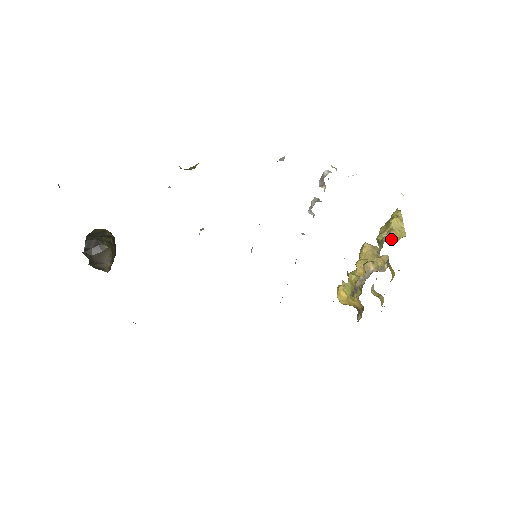
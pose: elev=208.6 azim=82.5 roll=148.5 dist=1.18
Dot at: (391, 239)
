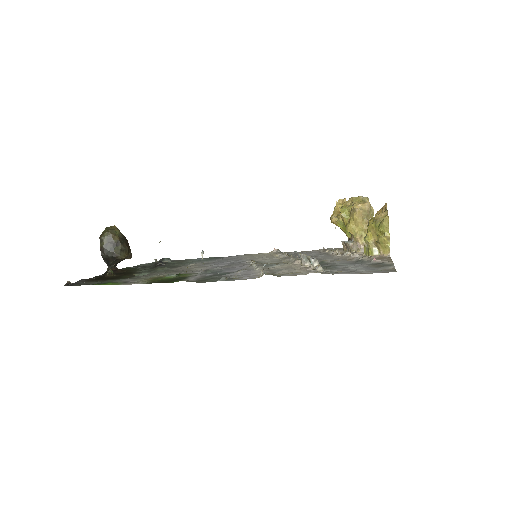
Dot at: (377, 248)
